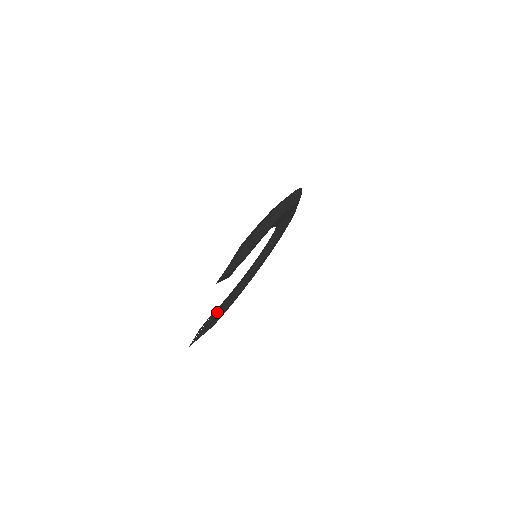
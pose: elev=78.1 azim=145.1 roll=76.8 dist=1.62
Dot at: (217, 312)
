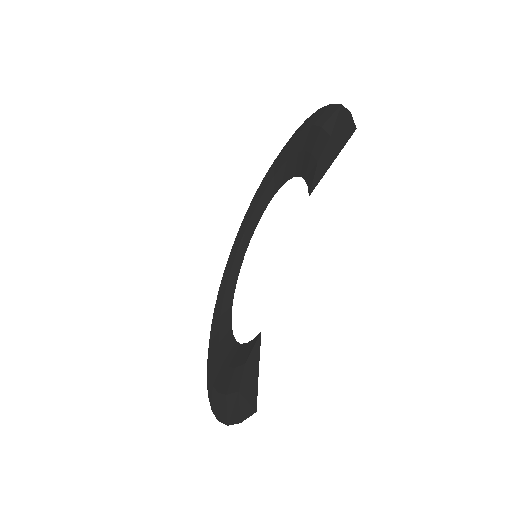
Dot at: occluded
